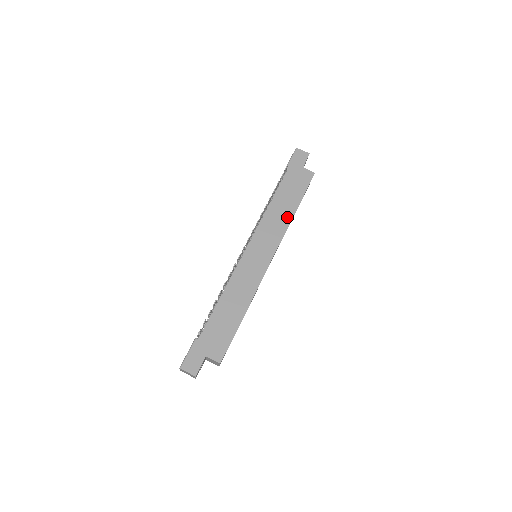
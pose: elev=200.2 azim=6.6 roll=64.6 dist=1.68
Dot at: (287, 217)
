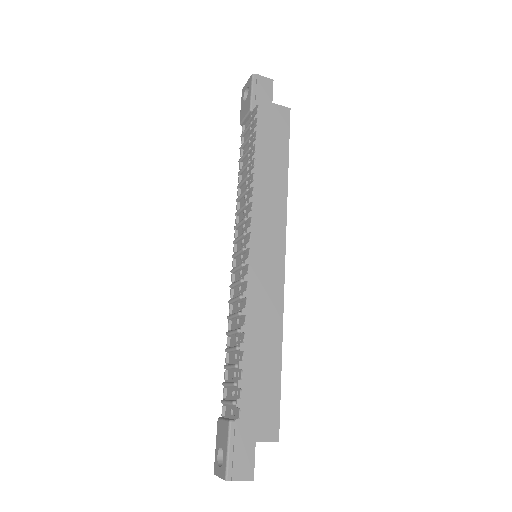
Dot at: (281, 185)
